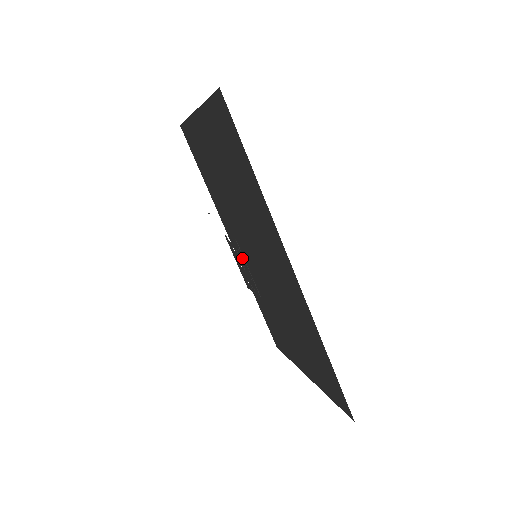
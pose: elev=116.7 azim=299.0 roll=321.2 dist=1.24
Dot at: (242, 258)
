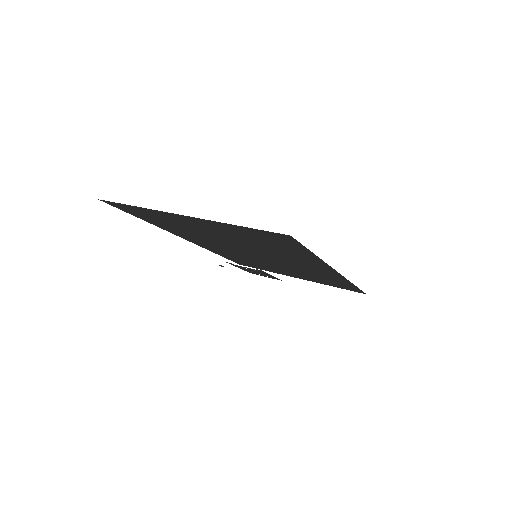
Dot at: (264, 273)
